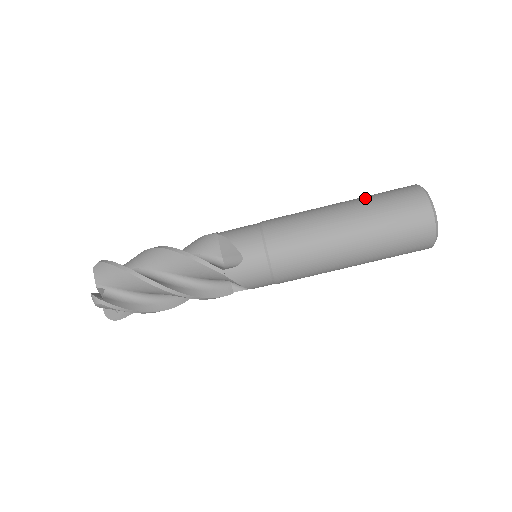
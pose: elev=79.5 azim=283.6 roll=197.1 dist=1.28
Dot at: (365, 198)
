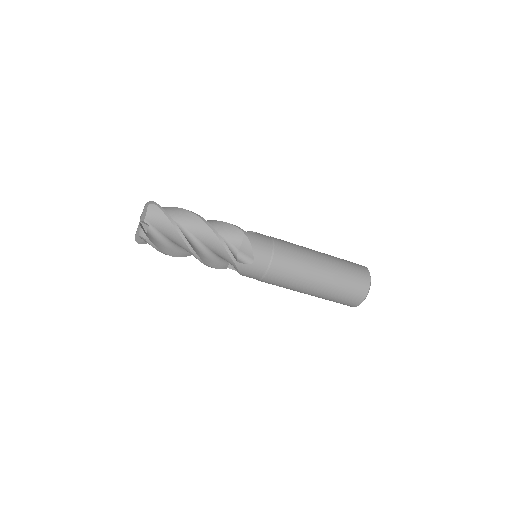
Dot at: (339, 263)
